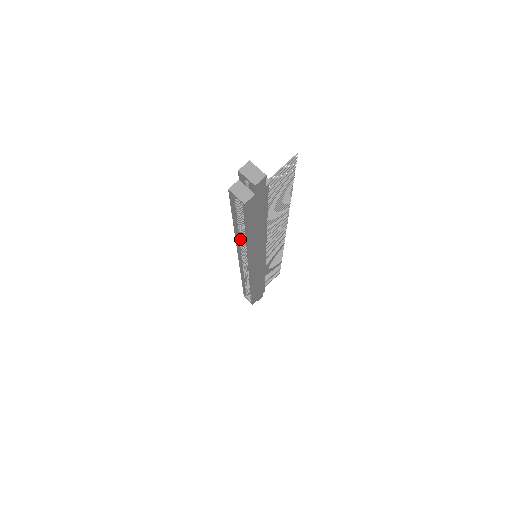
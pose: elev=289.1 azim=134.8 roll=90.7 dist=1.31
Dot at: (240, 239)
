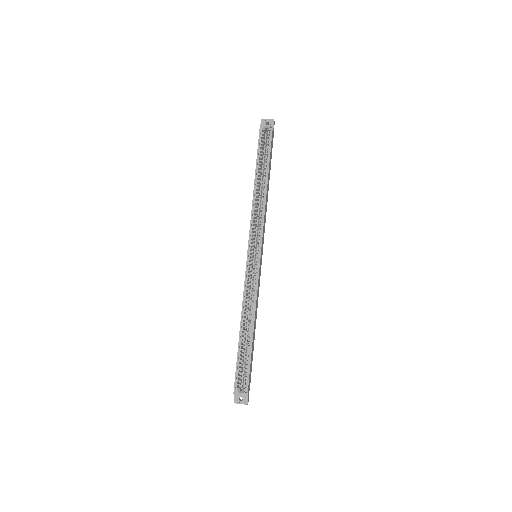
Dot at: (256, 198)
